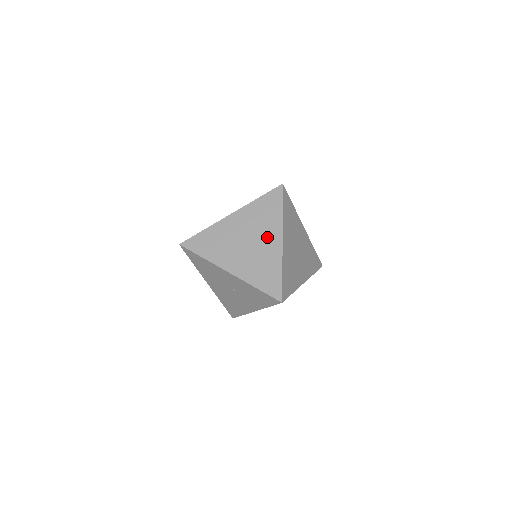
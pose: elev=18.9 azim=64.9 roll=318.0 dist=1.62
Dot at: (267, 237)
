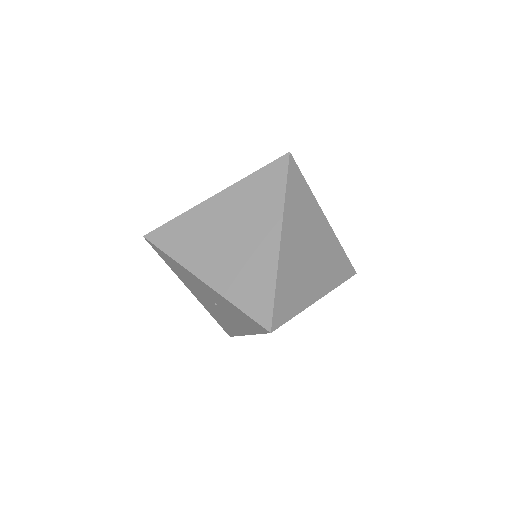
Dot at: (259, 231)
